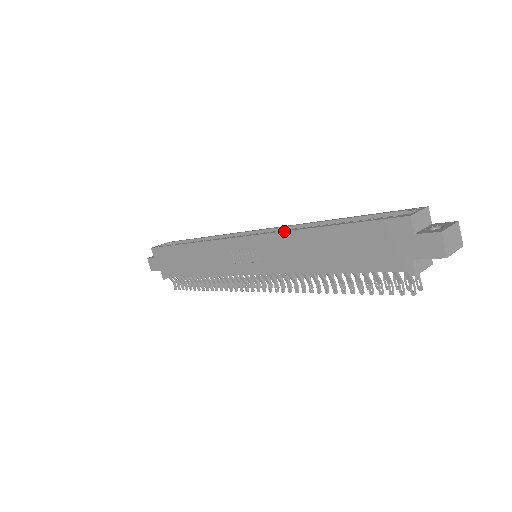
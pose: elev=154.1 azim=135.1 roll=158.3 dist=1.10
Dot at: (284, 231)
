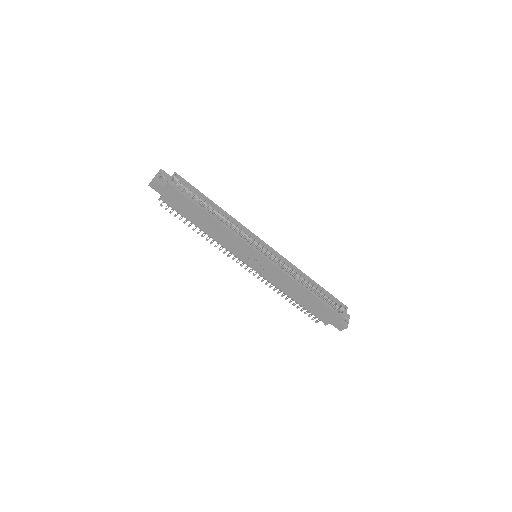
Dot at: (291, 278)
